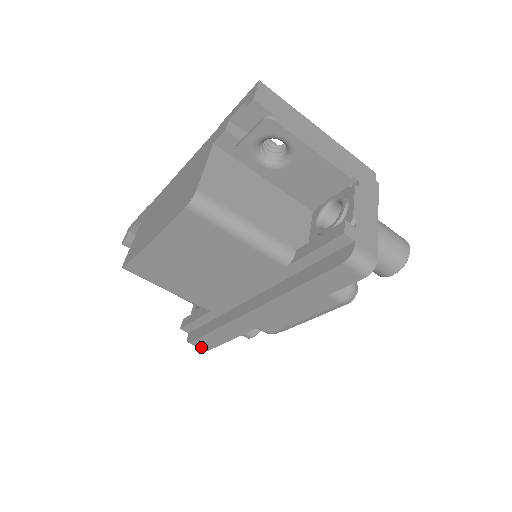
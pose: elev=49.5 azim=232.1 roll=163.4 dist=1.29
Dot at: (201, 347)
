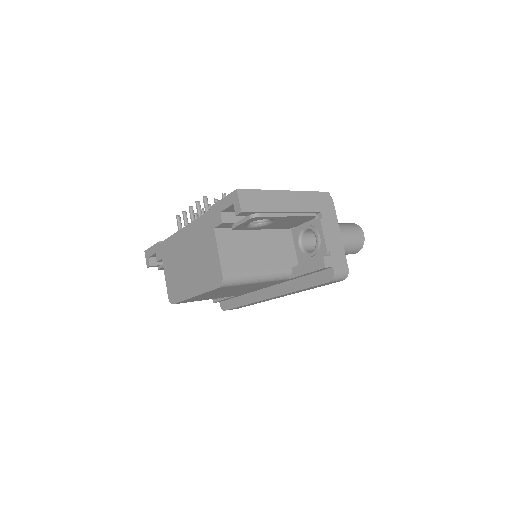
Dot at: occluded
